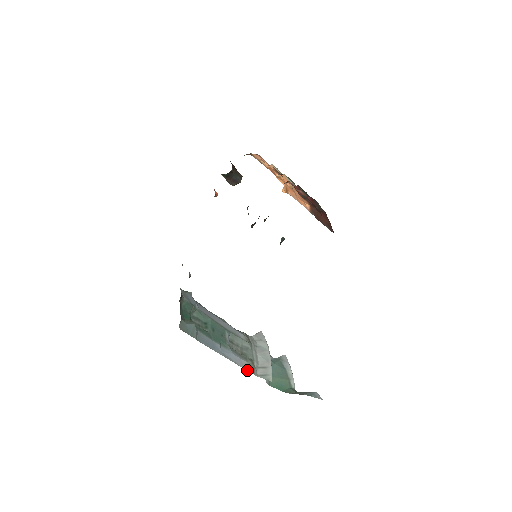
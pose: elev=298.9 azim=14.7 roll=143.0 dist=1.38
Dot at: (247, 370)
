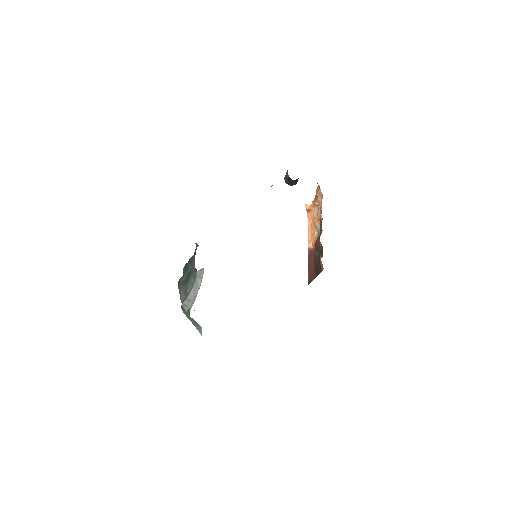
Dot at: (181, 301)
